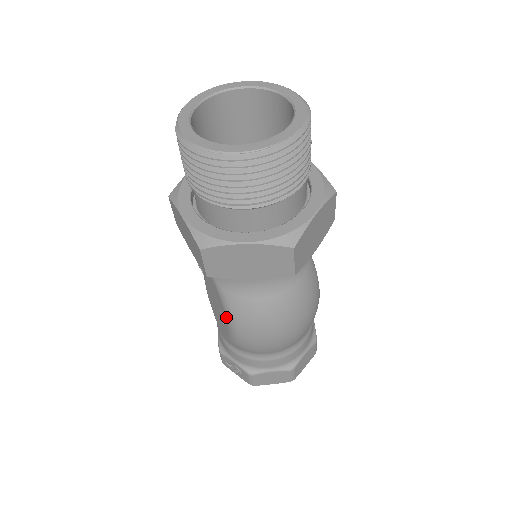
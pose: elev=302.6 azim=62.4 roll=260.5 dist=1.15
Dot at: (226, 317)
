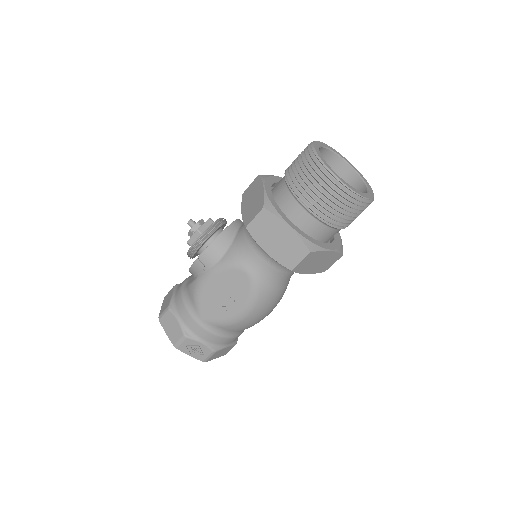
Dot at: (247, 303)
